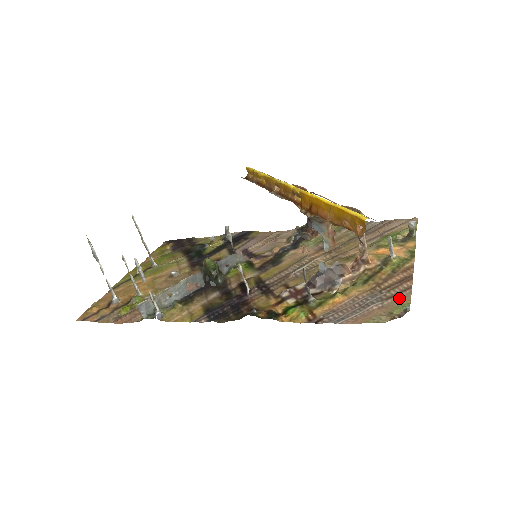
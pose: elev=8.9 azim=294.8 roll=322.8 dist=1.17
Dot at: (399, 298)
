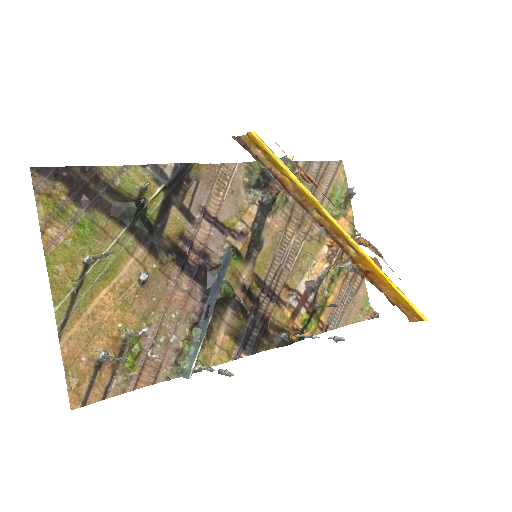
Dot at: (361, 291)
